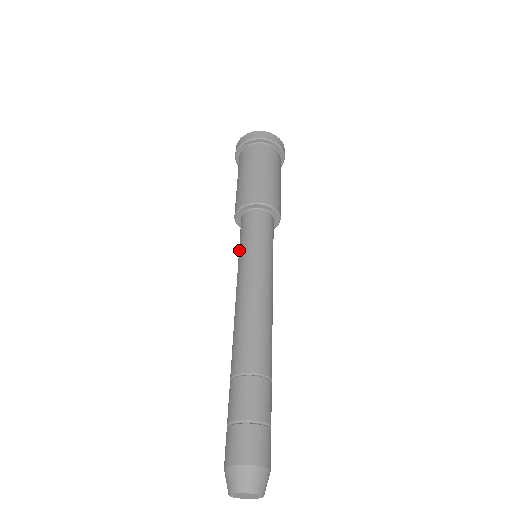
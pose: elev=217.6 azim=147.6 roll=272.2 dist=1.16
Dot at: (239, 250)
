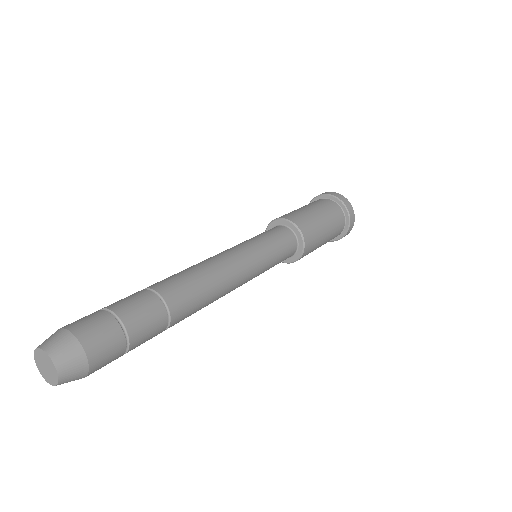
Dot at: occluded
